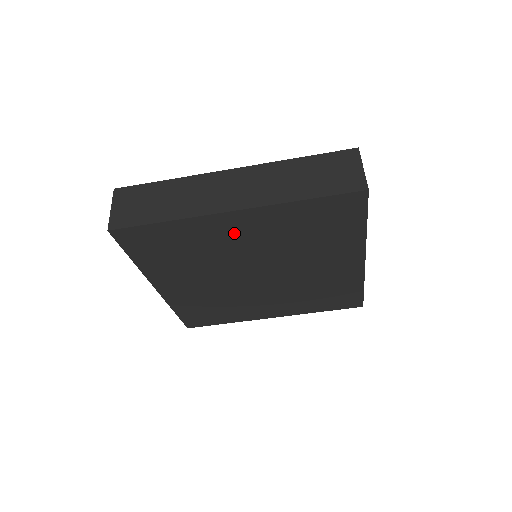
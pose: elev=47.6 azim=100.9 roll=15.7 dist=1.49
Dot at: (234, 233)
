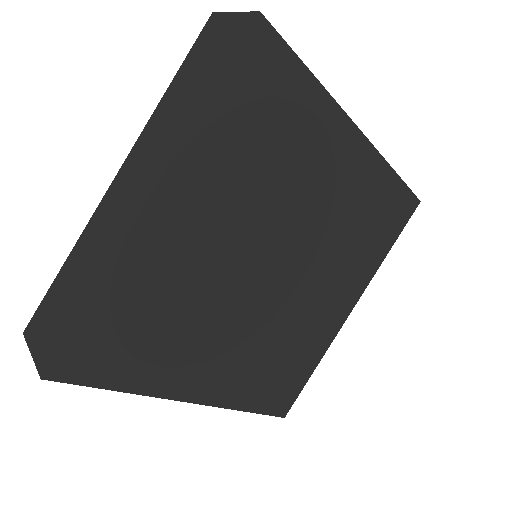
Dot at: (186, 233)
